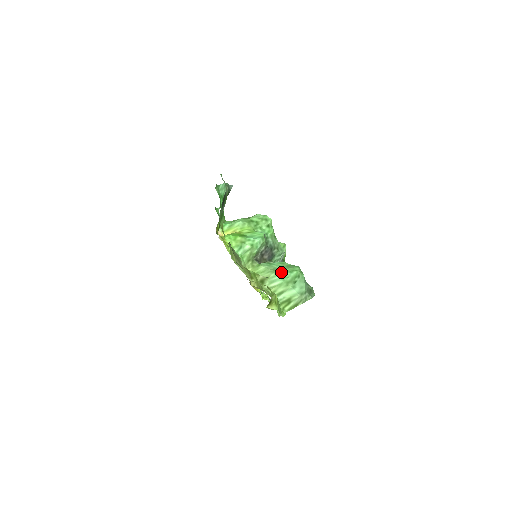
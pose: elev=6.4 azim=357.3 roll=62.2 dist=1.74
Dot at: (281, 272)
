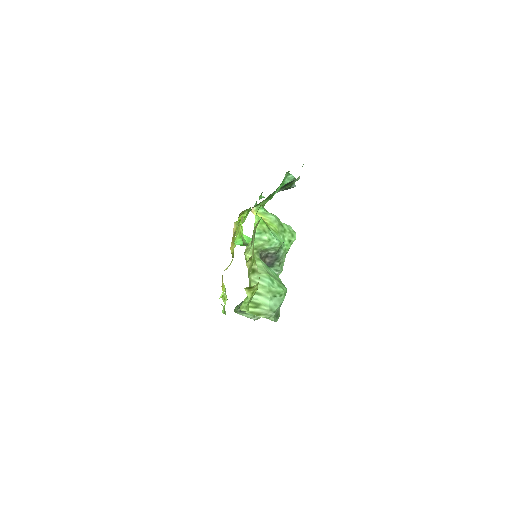
Dot at: (272, 279)
